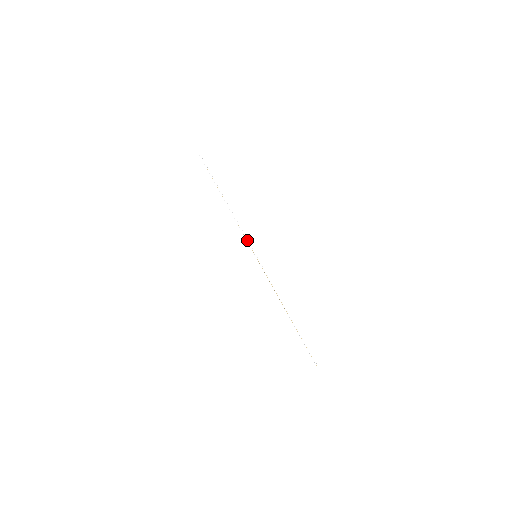
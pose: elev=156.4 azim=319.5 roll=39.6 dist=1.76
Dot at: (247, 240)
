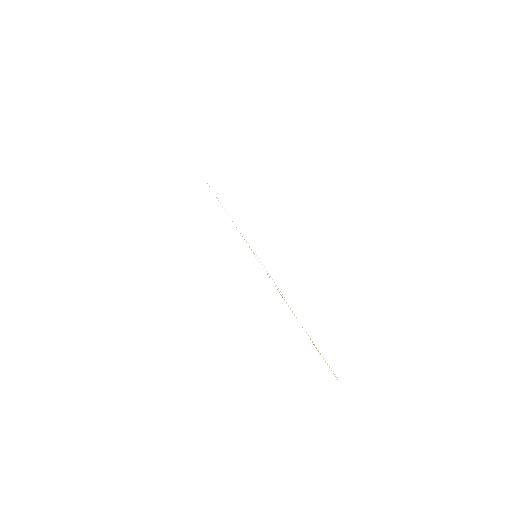
Dot at: (247, 242)
